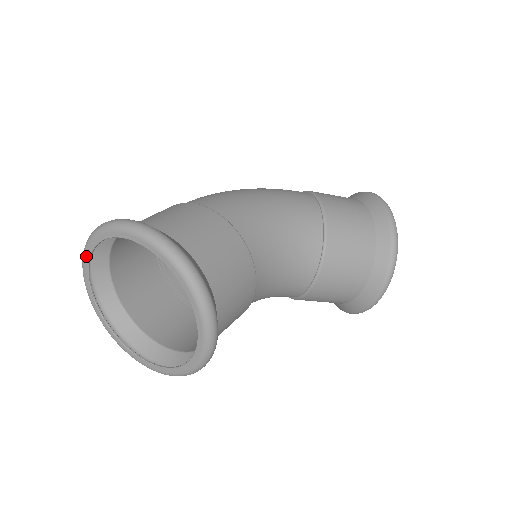
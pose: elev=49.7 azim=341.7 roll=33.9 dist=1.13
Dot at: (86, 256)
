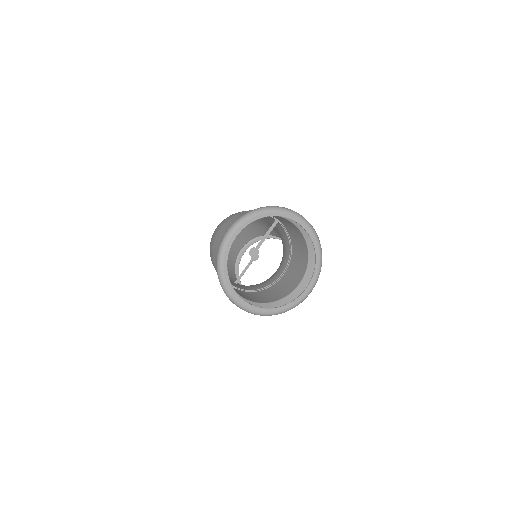
Dot at: (238, 230)
